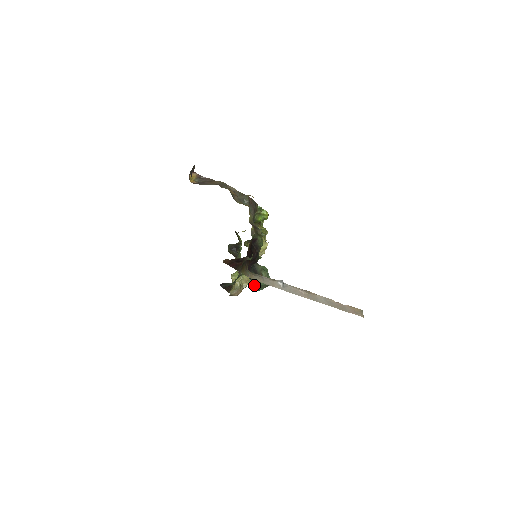
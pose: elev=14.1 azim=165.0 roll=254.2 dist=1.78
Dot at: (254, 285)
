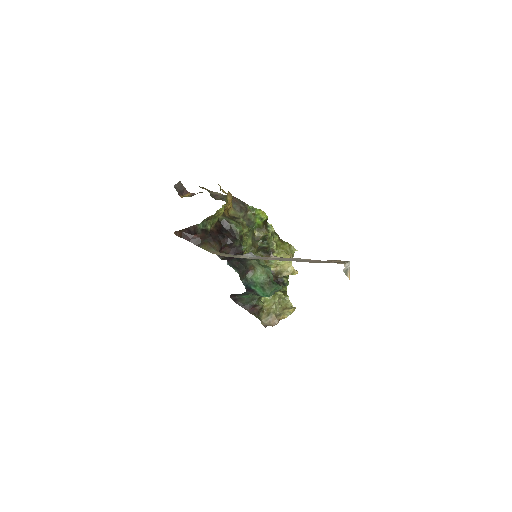
Dot at: (246, 279)
